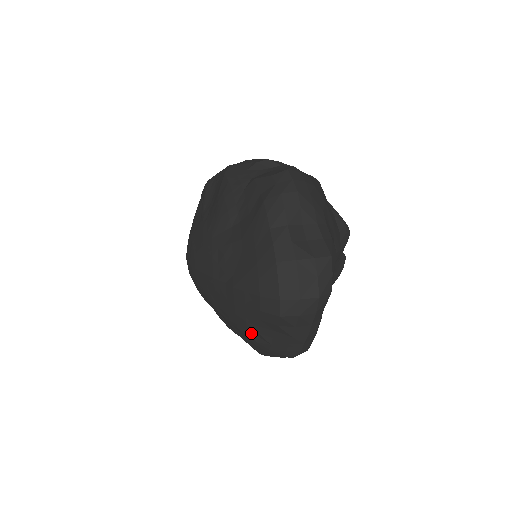
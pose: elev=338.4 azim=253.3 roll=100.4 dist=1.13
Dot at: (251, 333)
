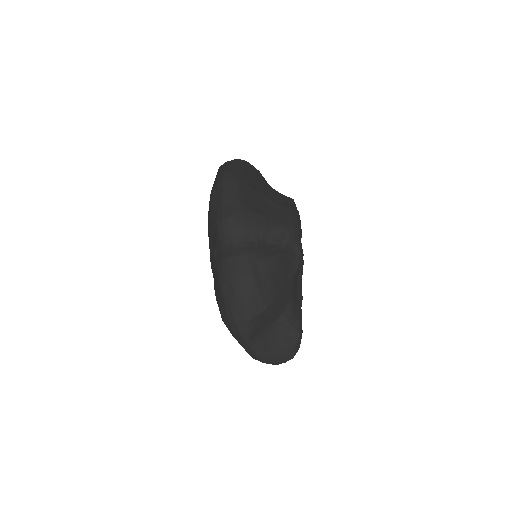
Dot at: occluded
